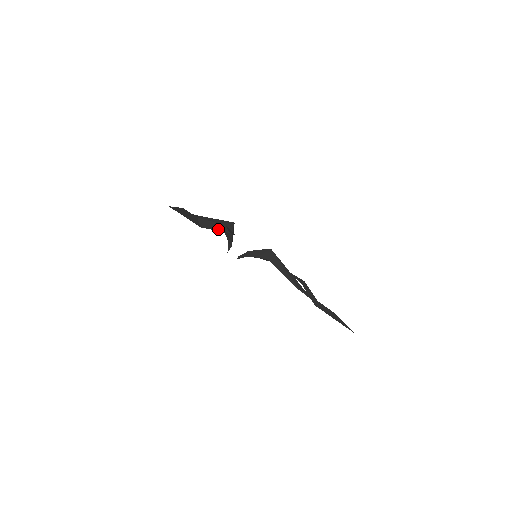
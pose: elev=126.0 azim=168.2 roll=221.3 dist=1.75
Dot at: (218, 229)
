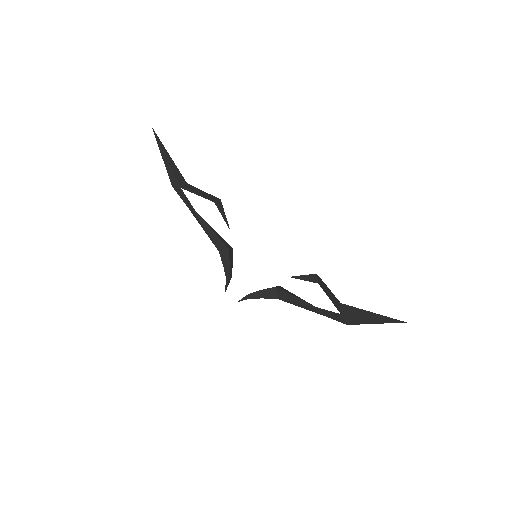
Dot at: (207, 193)
